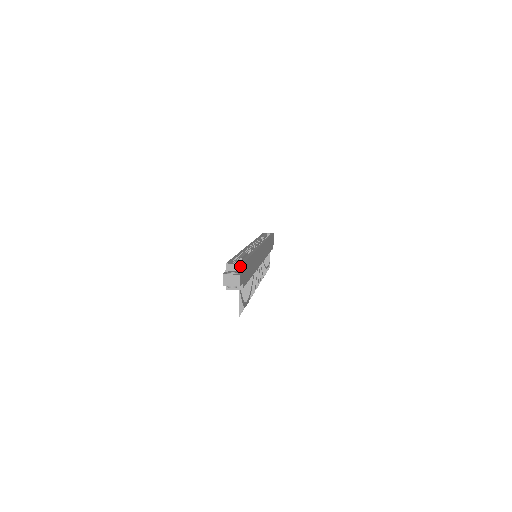
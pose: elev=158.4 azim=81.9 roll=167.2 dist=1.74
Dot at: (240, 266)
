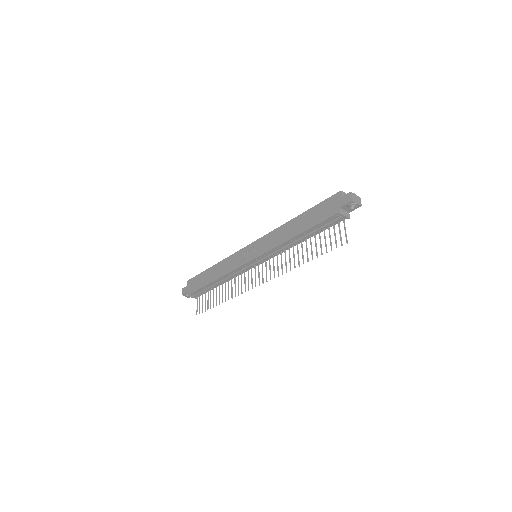
Dot at: occluded
